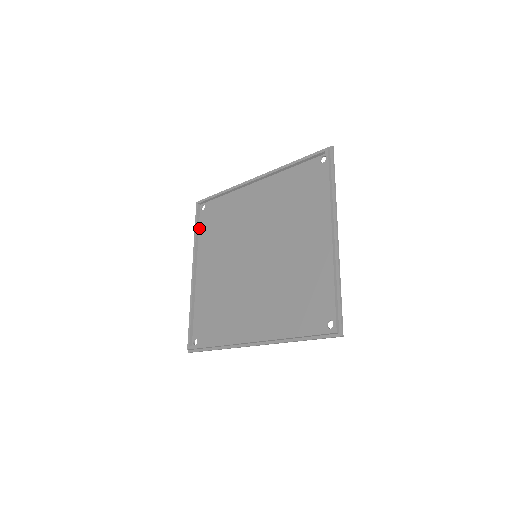
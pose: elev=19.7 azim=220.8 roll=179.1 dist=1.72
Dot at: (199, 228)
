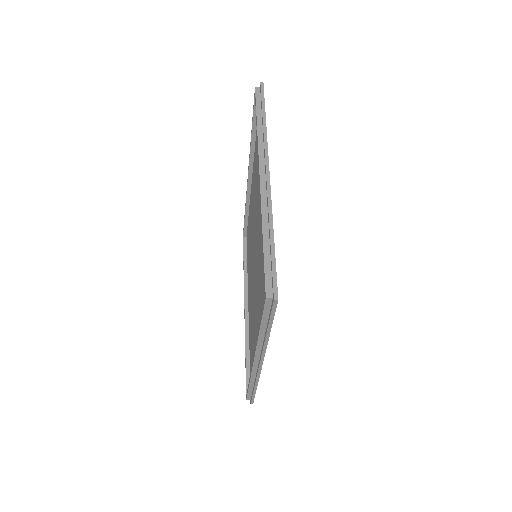
Dot at: (247, 260)
